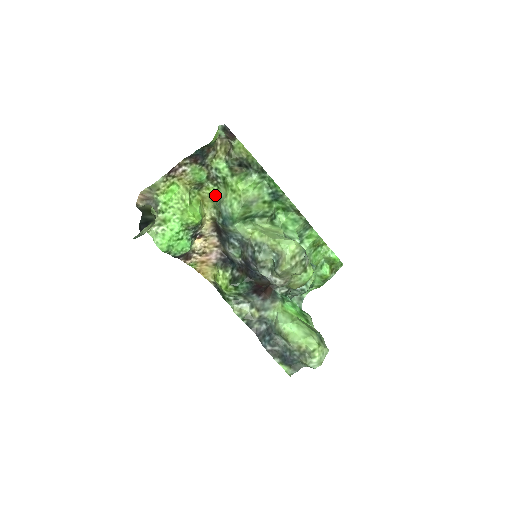
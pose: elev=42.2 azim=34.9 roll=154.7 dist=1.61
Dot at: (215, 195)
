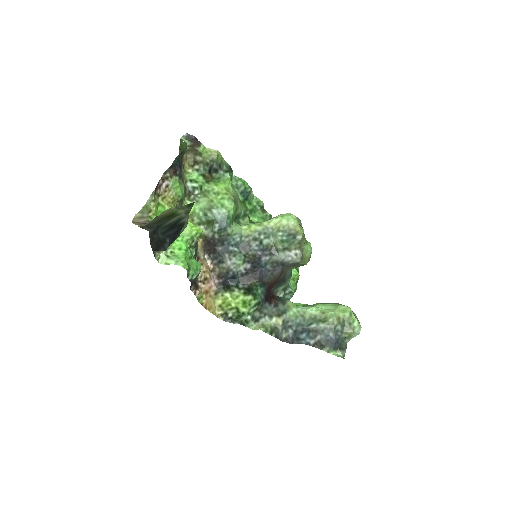
Dot at: (195, 211)
